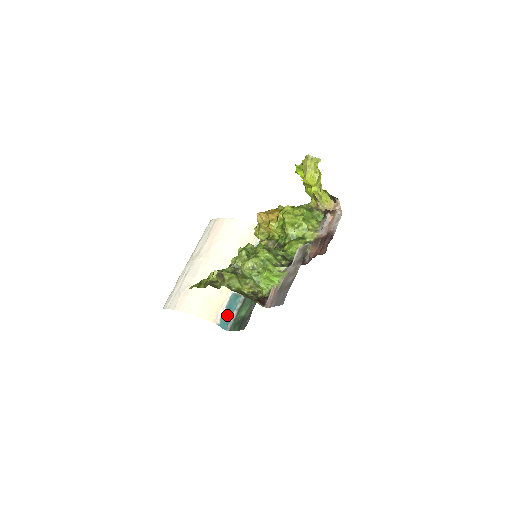
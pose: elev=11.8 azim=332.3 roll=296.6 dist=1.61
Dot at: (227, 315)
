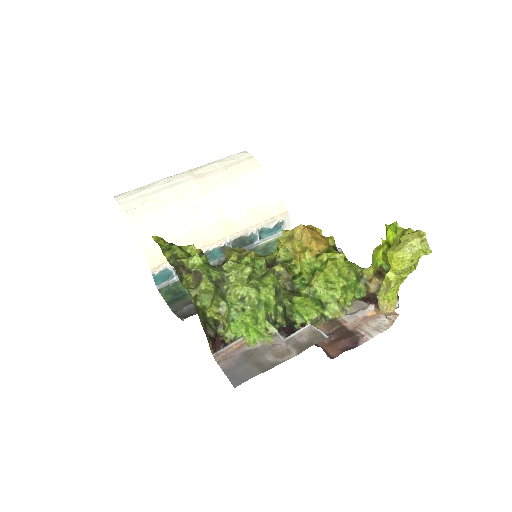
Dot at: (171, 272)
